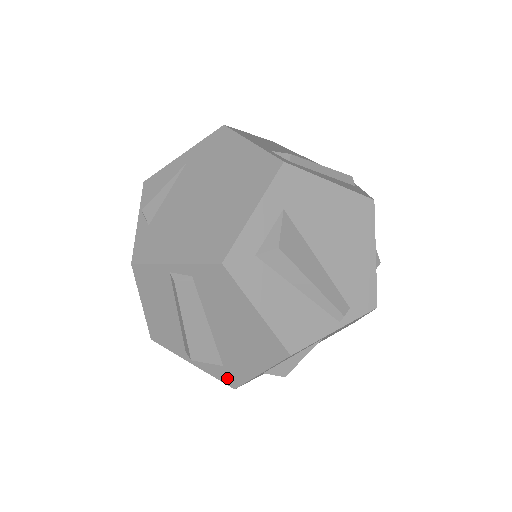
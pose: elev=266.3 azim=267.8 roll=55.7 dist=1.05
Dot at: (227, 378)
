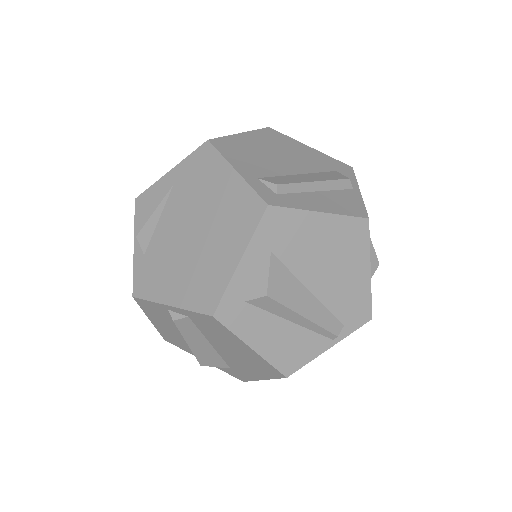
Dot at: (235, 375)
